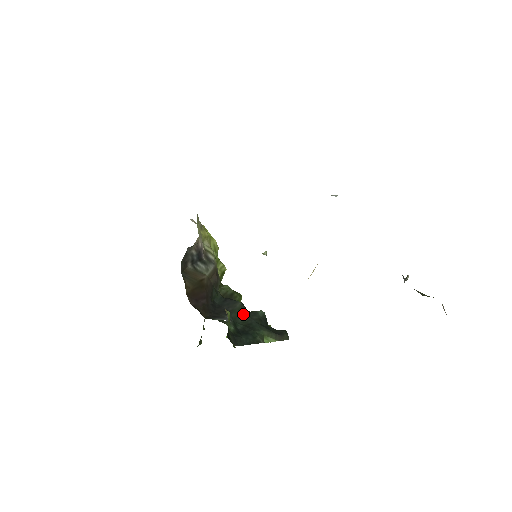
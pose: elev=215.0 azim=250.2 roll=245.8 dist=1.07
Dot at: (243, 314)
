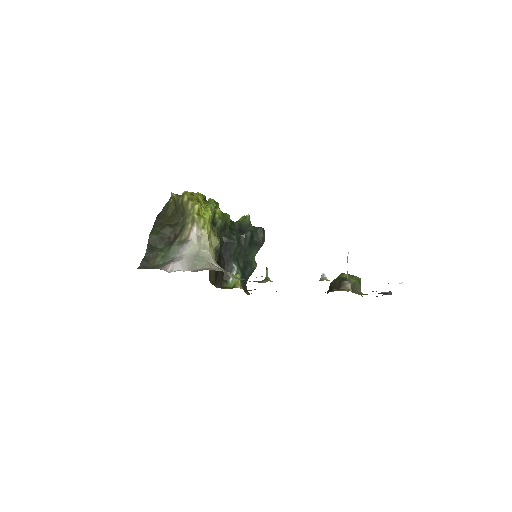
Dot at: (240, 250)
